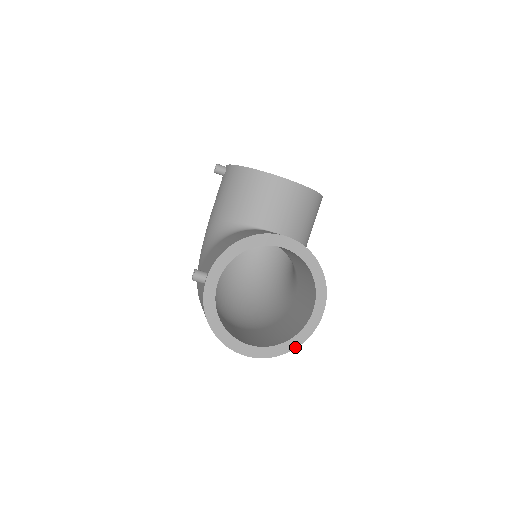
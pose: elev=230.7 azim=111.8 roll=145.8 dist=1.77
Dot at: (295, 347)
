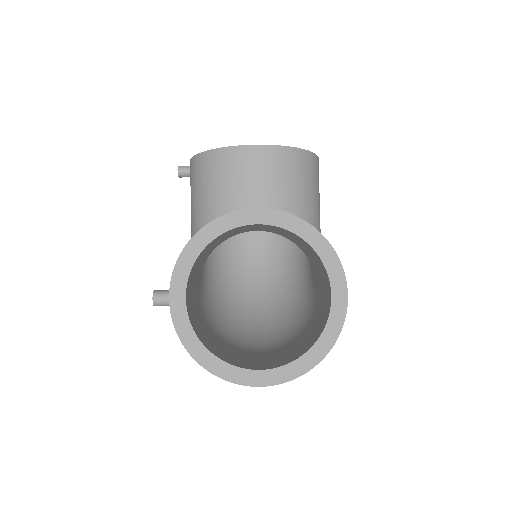
Dot at: (324, 355)
